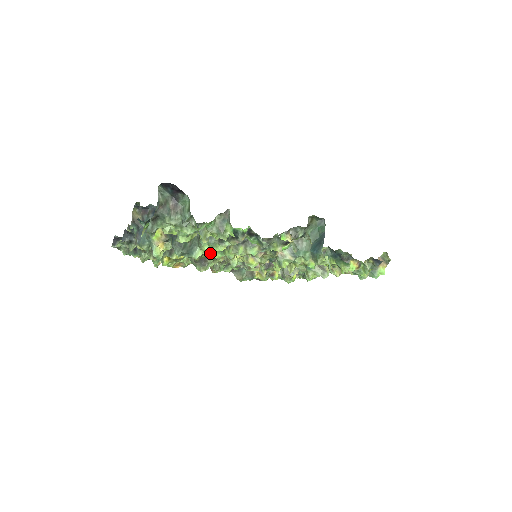
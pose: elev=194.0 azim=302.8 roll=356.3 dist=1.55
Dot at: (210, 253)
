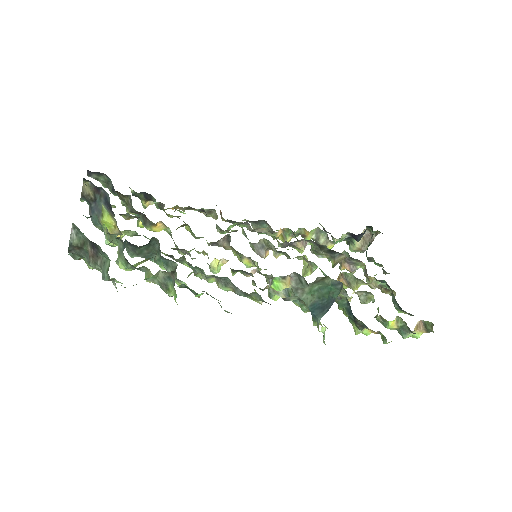
Dot at: (178, 261)
